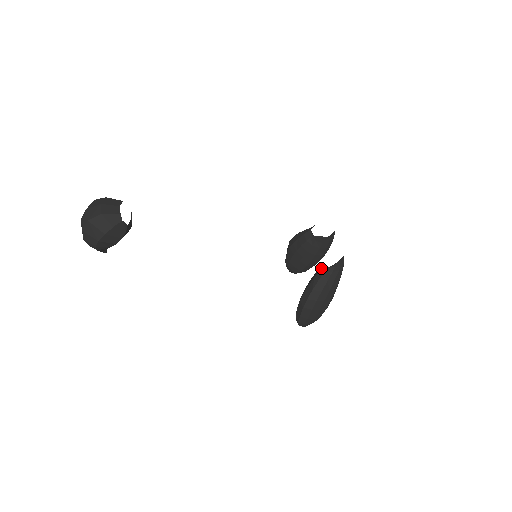
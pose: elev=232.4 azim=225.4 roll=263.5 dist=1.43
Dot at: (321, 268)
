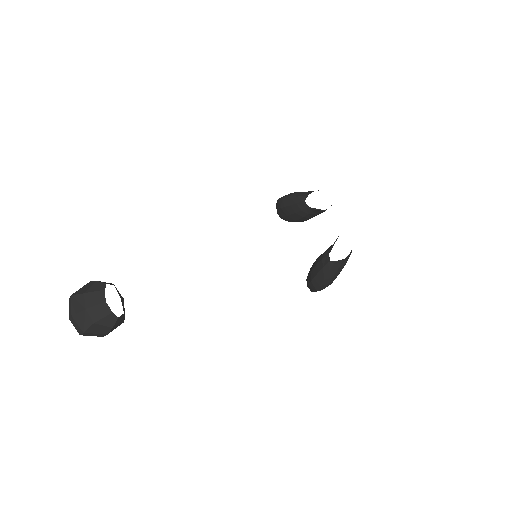
Dot at: (328, 256)
